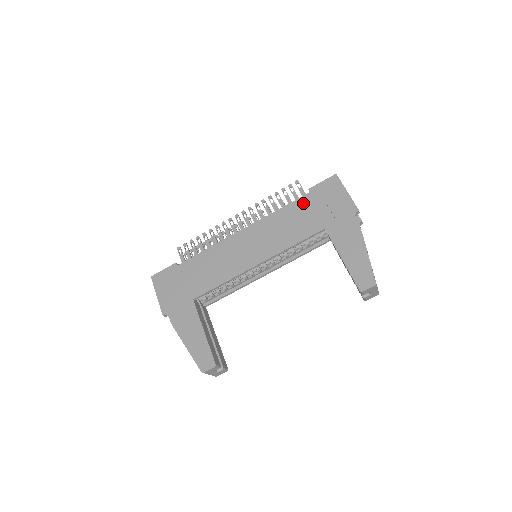
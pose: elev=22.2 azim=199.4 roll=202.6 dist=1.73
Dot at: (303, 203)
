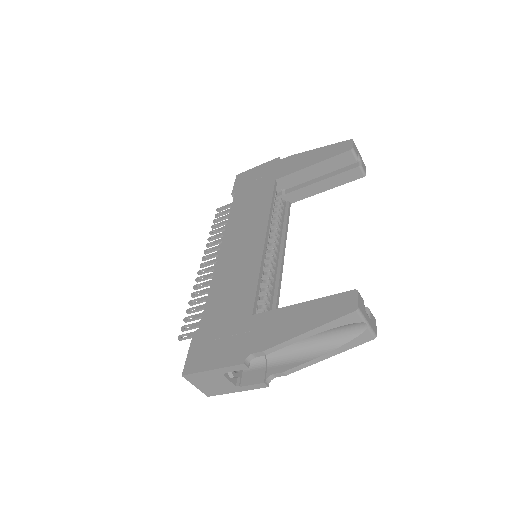
Dot at: (239, 198)
